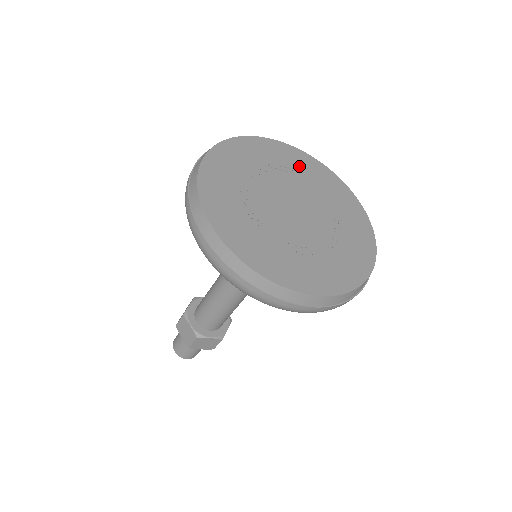
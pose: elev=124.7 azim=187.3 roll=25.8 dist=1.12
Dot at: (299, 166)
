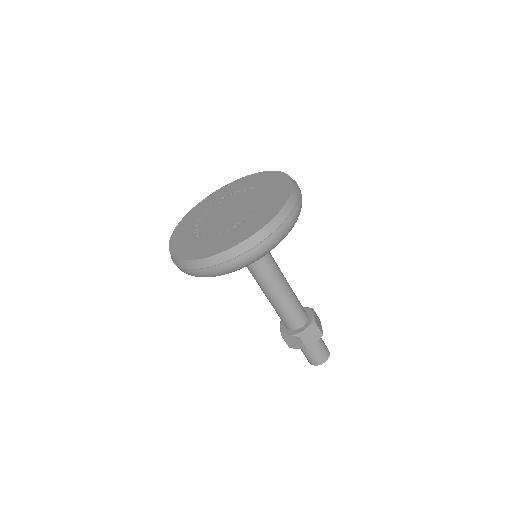
Dot at: (260, 183)
